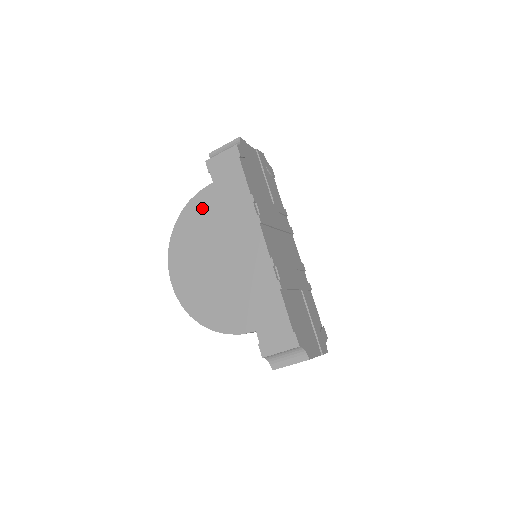
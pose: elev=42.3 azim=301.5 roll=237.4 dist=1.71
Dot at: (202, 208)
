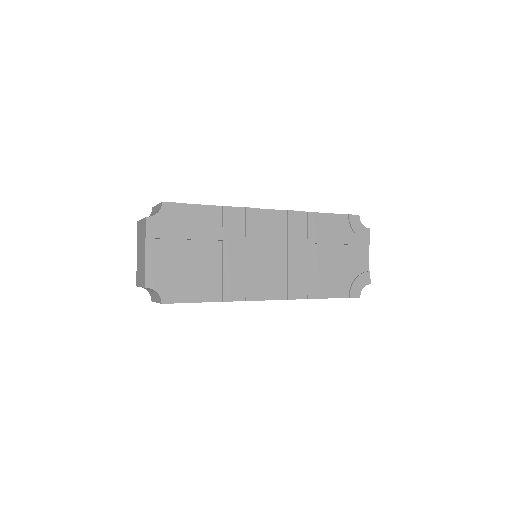
Dot at: occluded
